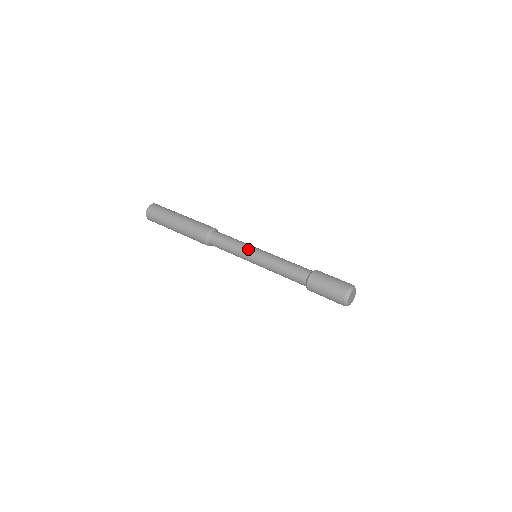
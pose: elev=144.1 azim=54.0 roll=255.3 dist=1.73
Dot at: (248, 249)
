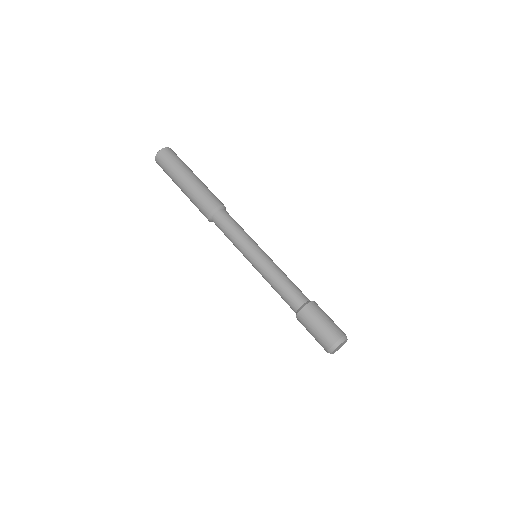
Dot at: (253, 244)
